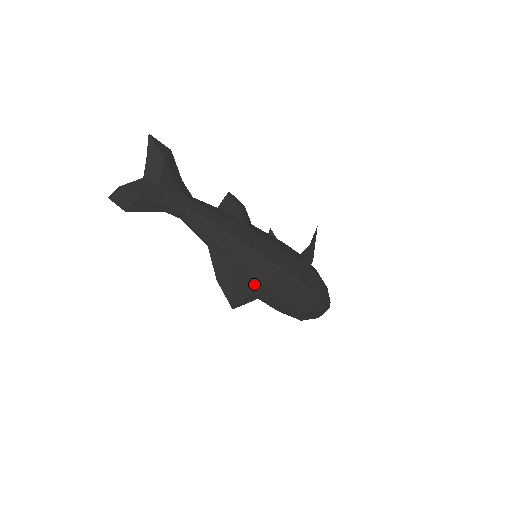
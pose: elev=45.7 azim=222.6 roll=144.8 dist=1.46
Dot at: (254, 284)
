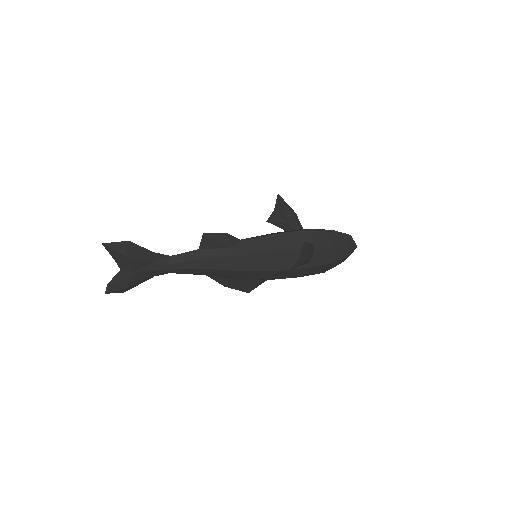
Dot at: (259, 279)
